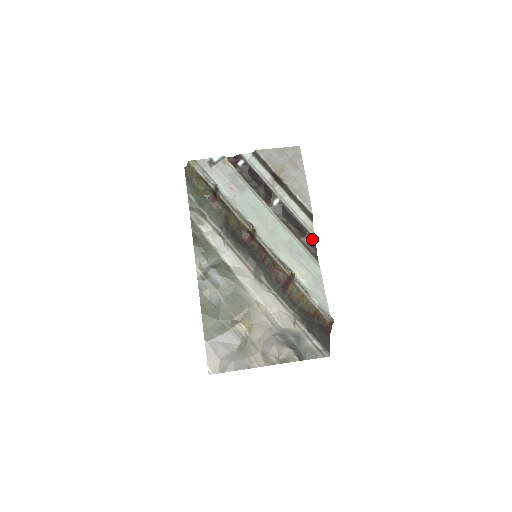
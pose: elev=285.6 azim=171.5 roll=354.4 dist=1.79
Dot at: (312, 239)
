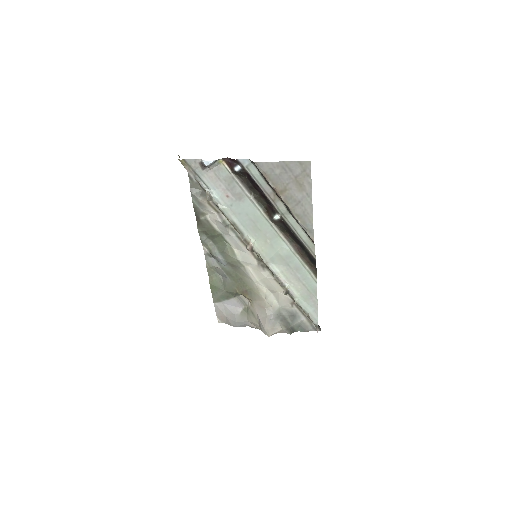
Dot at: (312, 259)
